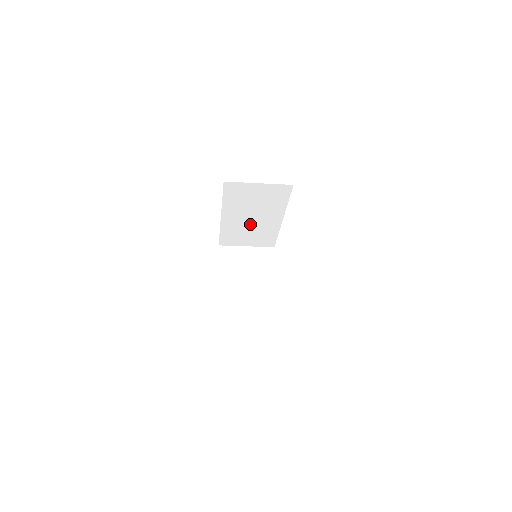
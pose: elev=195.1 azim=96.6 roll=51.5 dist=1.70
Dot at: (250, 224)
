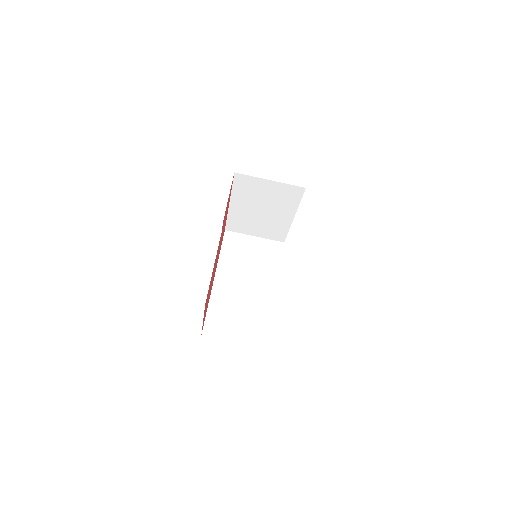
Dot at: (243, 297)
